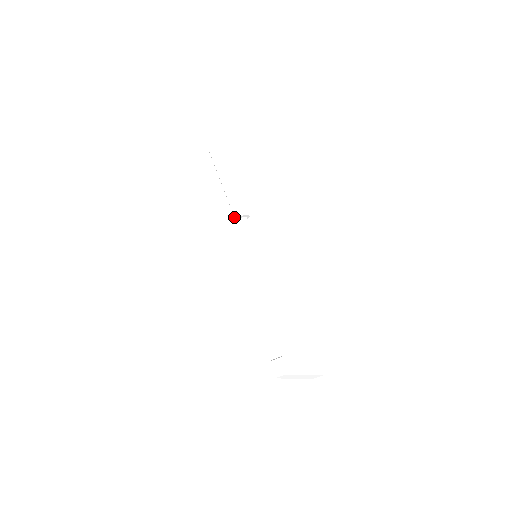
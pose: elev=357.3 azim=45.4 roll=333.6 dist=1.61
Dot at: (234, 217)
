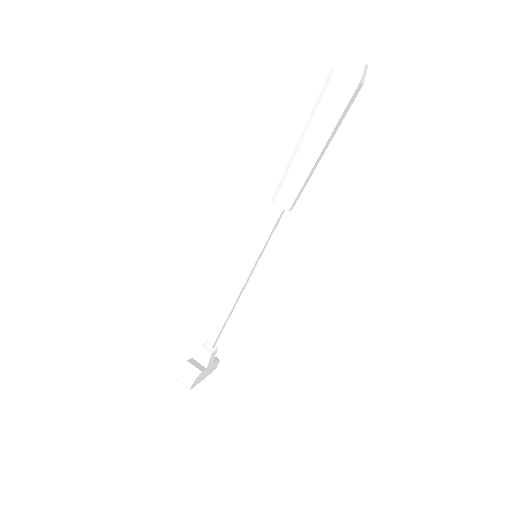
Dot at: (275, 197)
